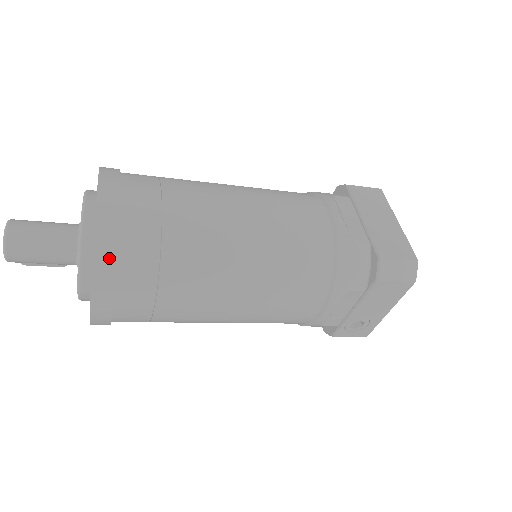
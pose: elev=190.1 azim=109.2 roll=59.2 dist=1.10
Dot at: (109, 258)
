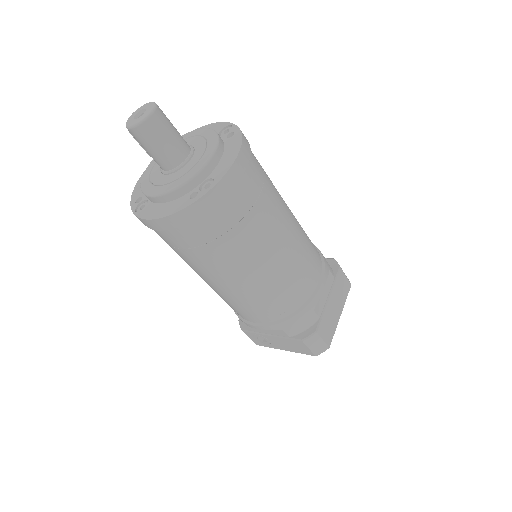
Dot at: (199, 212)
